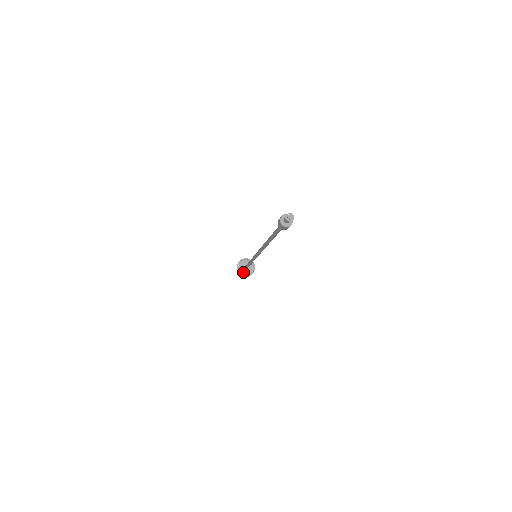
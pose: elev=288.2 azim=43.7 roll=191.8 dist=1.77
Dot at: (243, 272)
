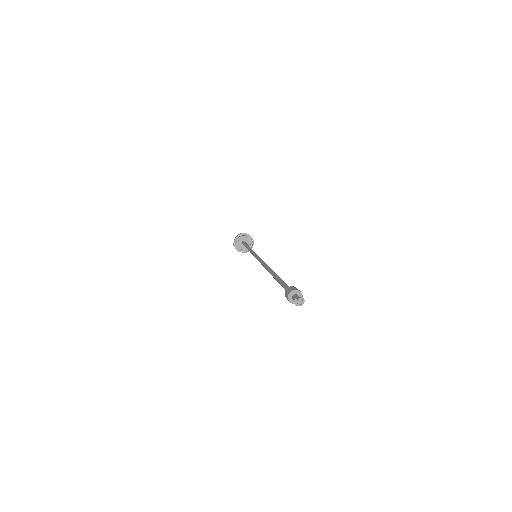
Dot at: (239, 246)
